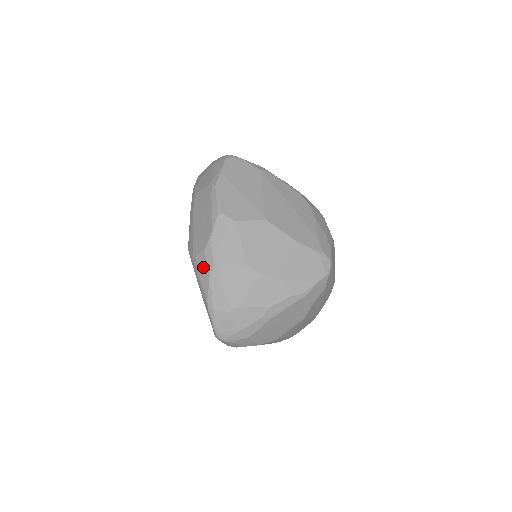
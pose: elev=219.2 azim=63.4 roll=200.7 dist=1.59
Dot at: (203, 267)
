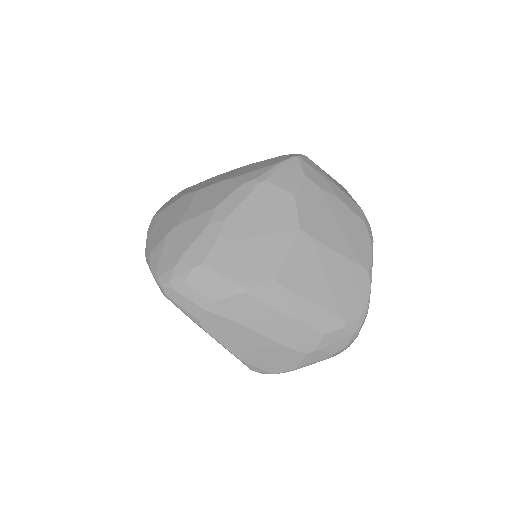
Dot at: occluded
